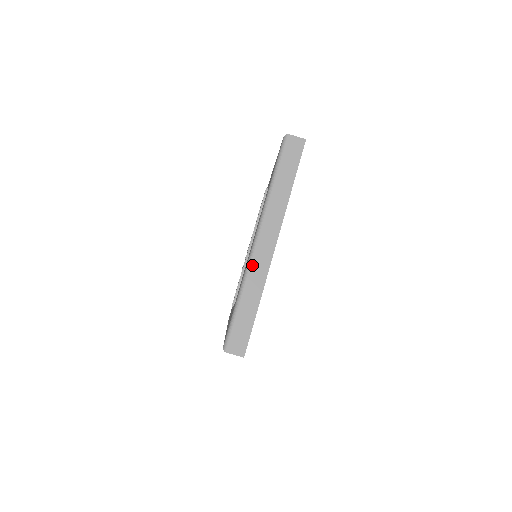
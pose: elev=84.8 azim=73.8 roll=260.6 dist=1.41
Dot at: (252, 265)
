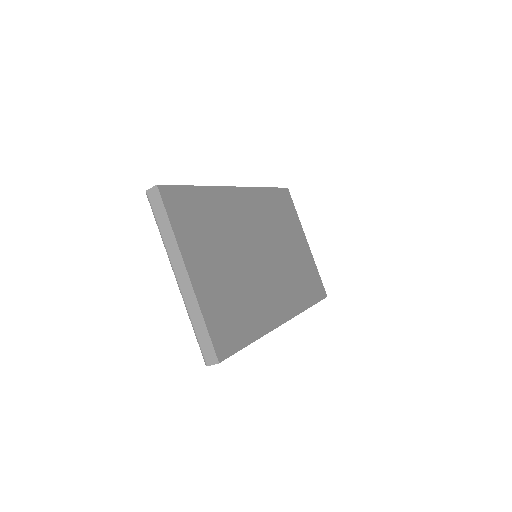
Dot at: (184, 296)
